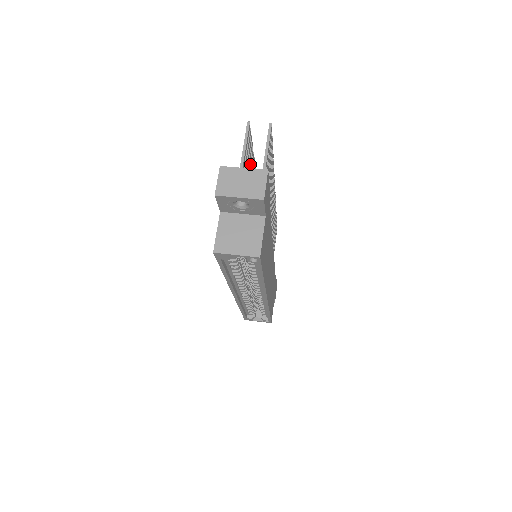
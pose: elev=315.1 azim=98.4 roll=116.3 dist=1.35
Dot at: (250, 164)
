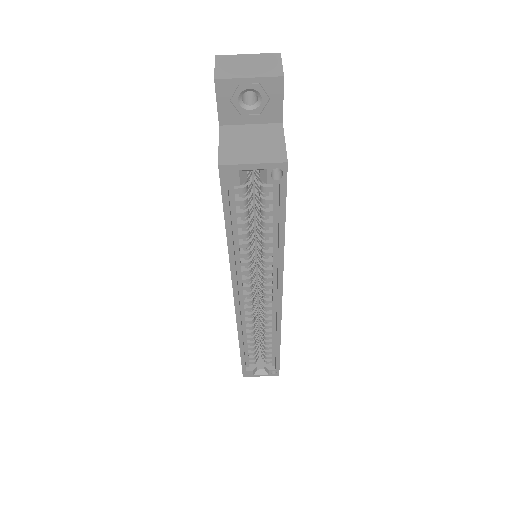
Dot at: occluded
